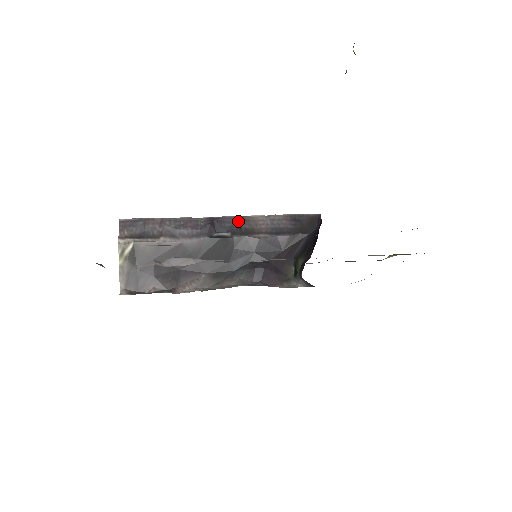
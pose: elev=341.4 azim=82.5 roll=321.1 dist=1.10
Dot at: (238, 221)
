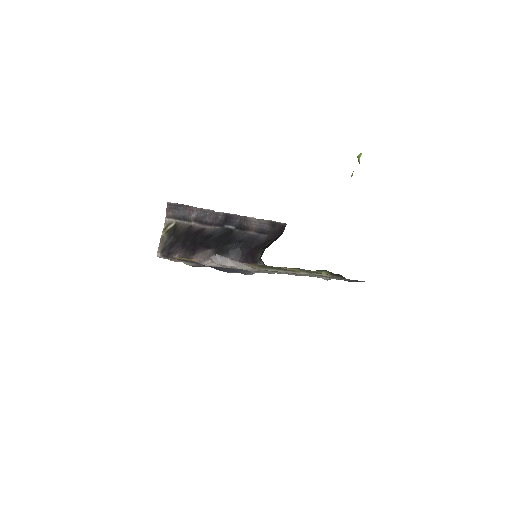
Dot at: (241, 219)
